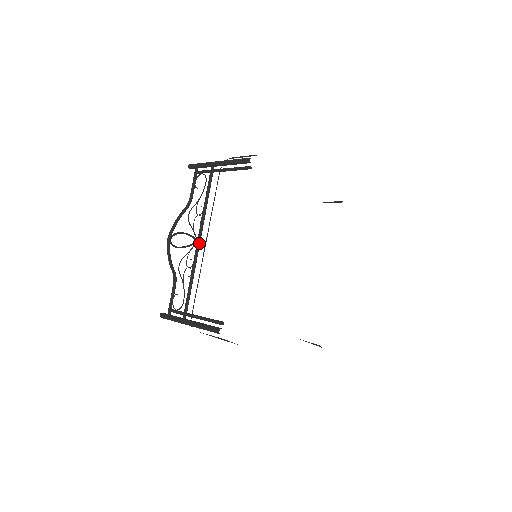
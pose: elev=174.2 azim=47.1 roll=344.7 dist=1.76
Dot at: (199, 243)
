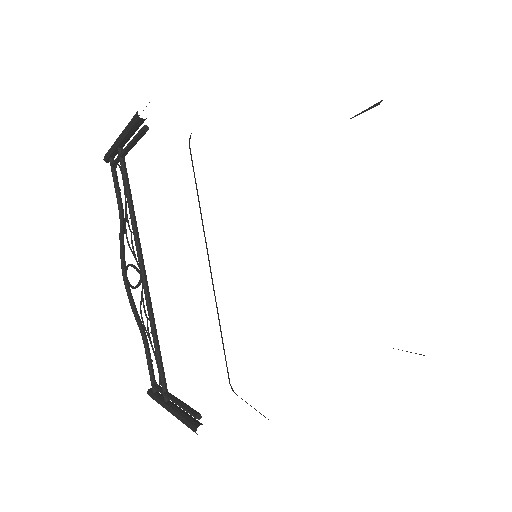
Dot at: (144, 278)
